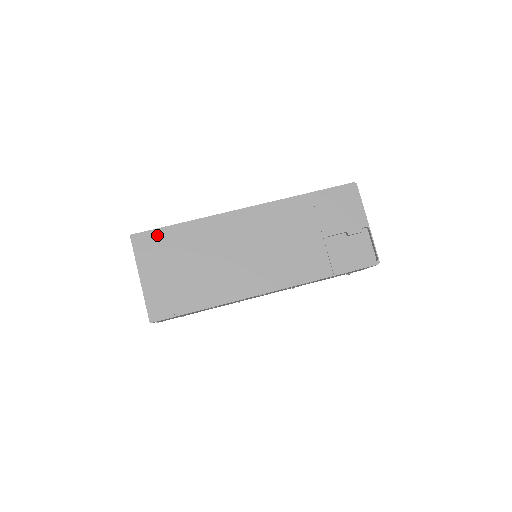
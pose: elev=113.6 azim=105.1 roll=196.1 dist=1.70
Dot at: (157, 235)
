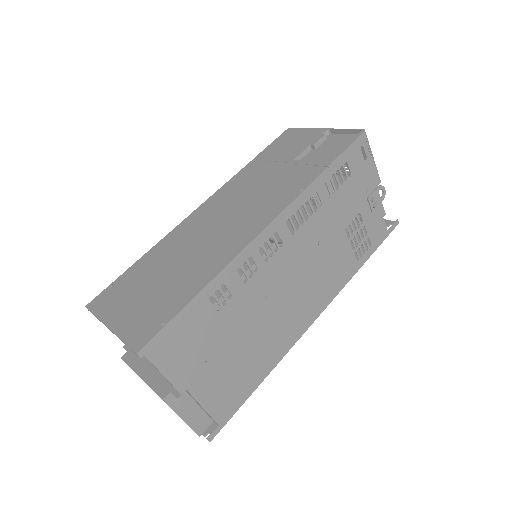
Dot at: (115, 285)
